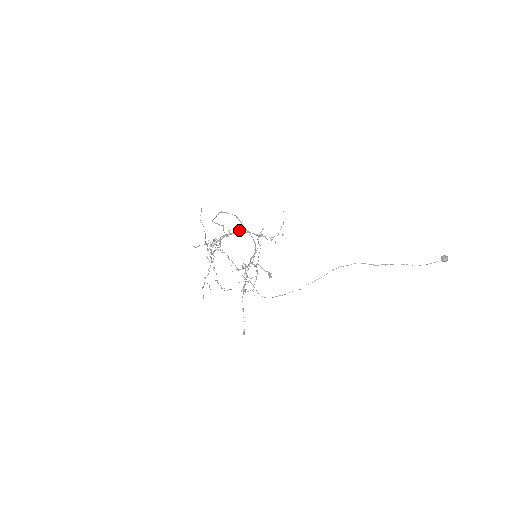
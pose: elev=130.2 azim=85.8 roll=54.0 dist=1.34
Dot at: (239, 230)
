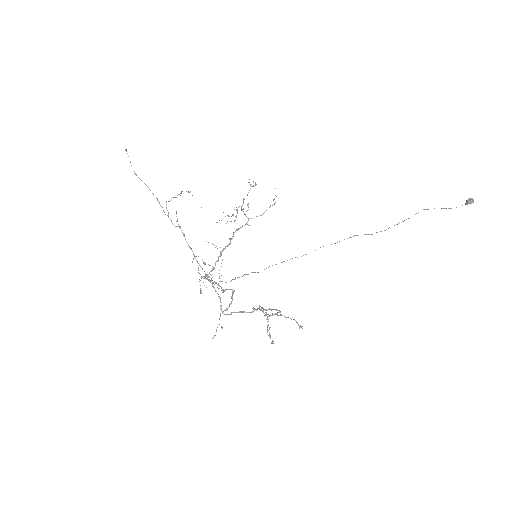
Dot at: (229, 243)
